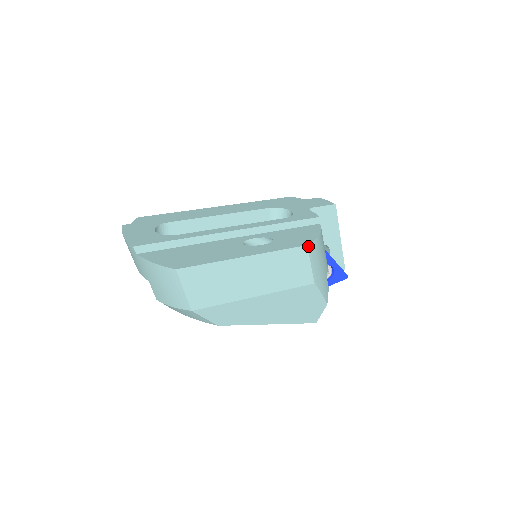
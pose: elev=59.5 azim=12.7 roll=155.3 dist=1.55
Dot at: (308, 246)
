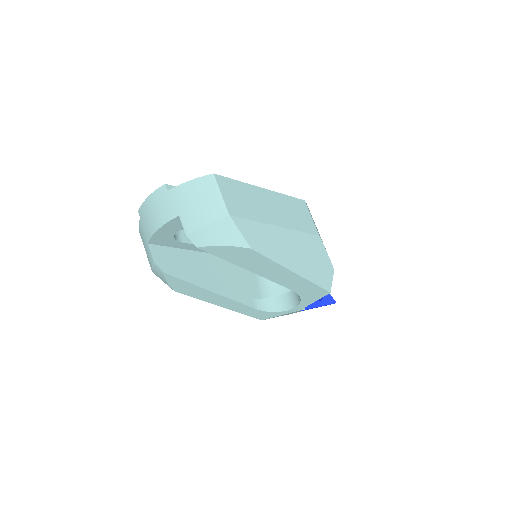
Dot at: (305, 202)
